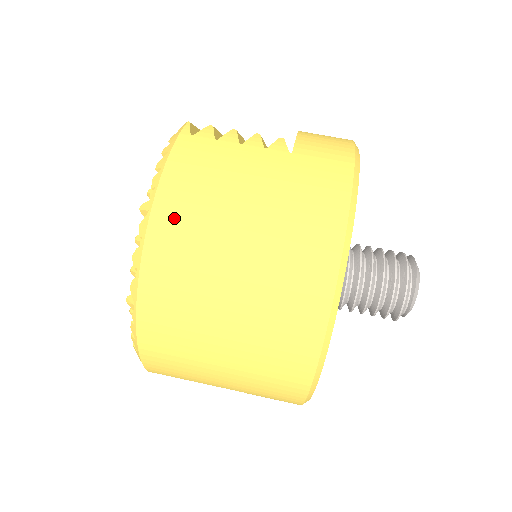
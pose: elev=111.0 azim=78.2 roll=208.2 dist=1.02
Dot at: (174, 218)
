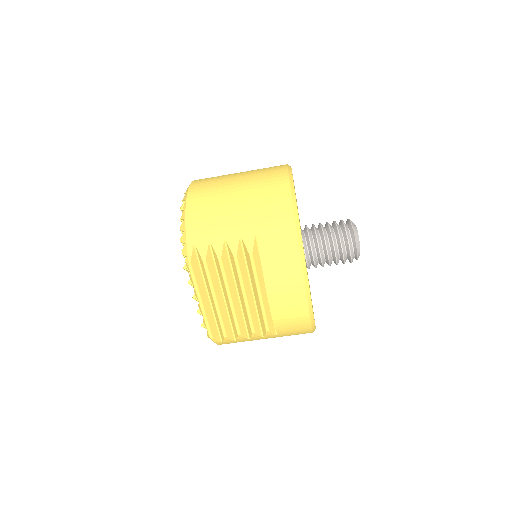
Dot at: occluded
